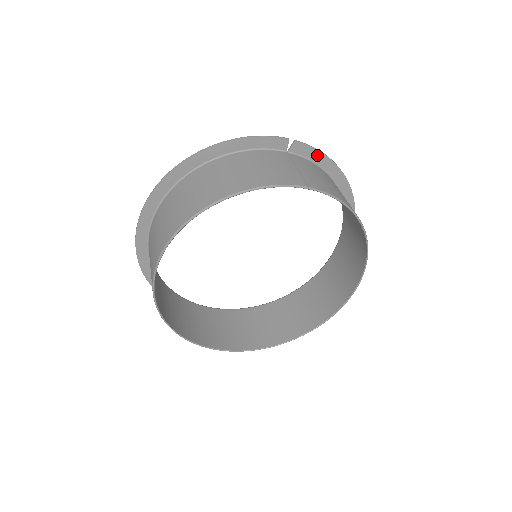
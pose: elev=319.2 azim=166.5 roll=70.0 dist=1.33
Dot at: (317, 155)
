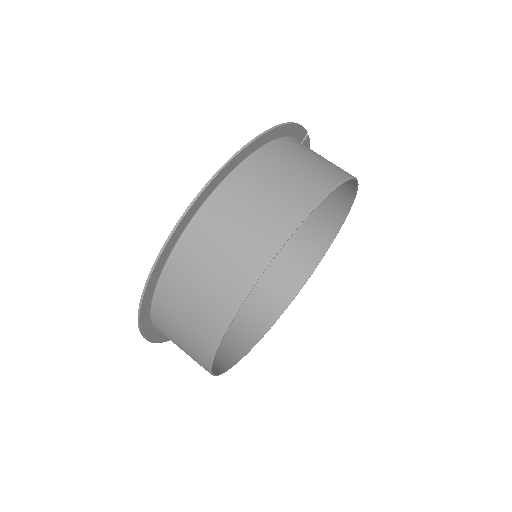
Dot at: occluded
